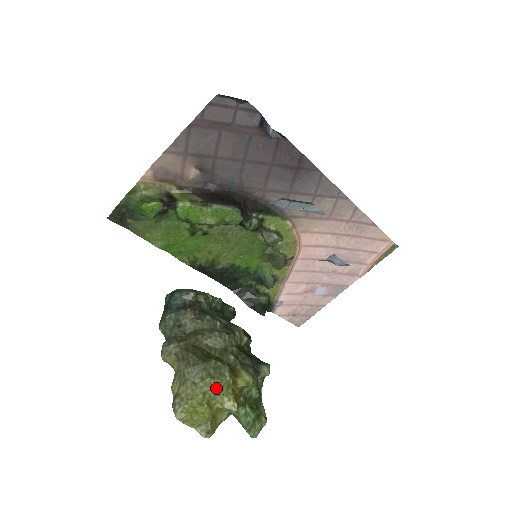
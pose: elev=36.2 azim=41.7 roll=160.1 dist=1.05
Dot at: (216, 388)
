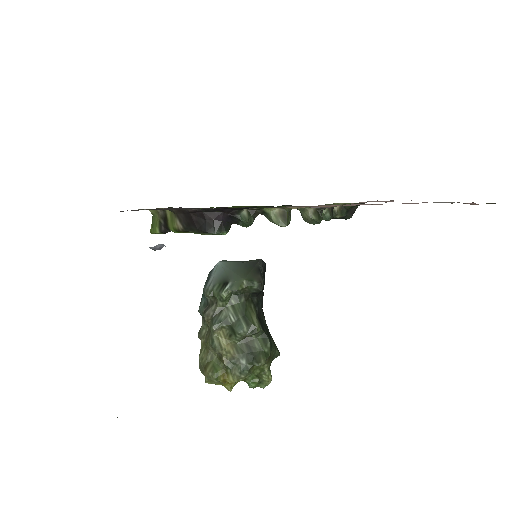
Dot at: (213, 383)
